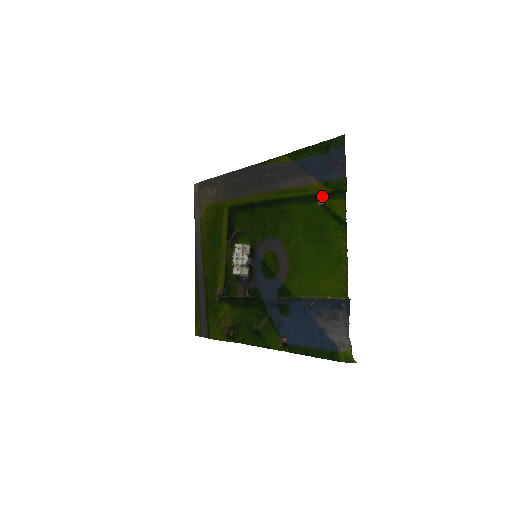
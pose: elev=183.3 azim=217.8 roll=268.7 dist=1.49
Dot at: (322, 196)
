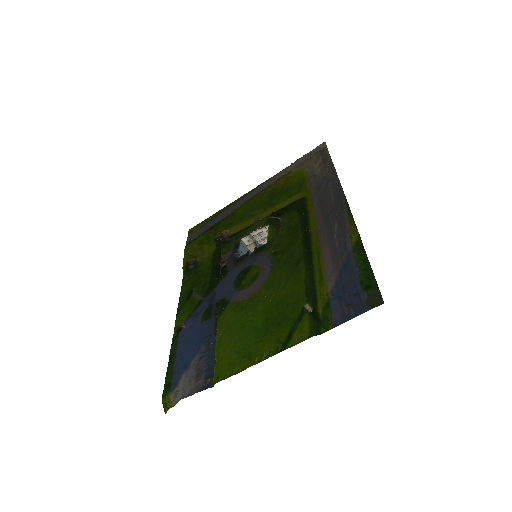
Dot at: (313, 306)
